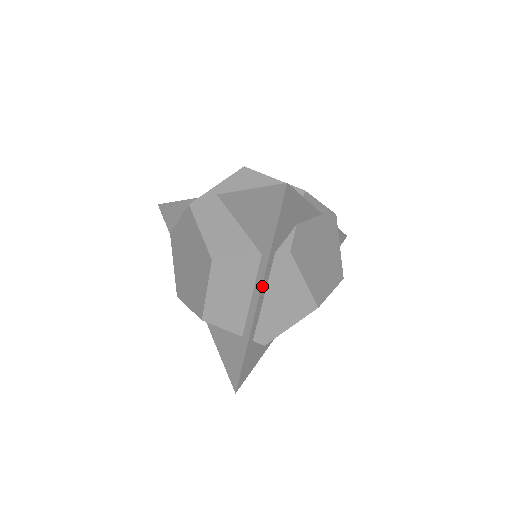
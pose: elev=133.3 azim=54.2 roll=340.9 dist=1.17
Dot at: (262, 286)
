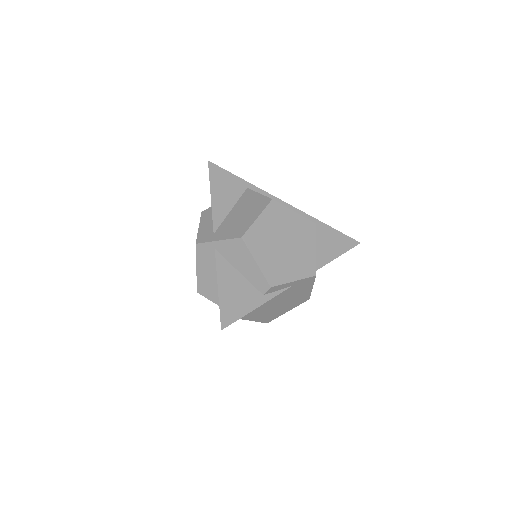
Dot at: occluded
